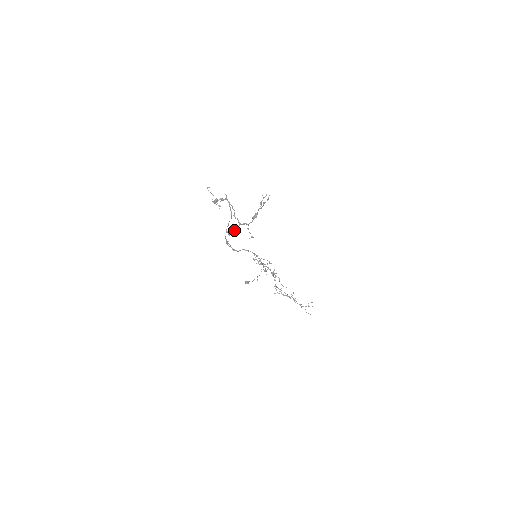
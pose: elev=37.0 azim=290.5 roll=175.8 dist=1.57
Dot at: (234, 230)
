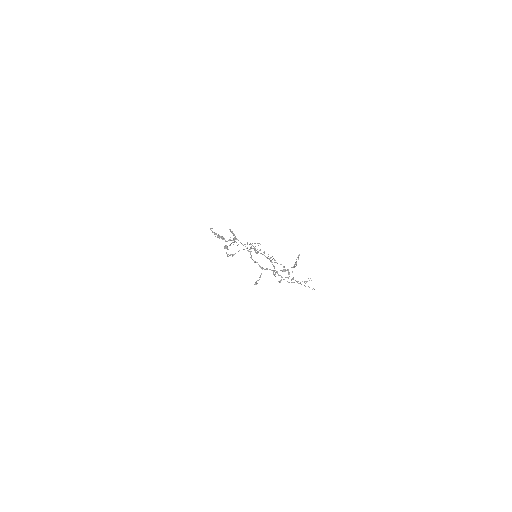
Dot at: occluded
